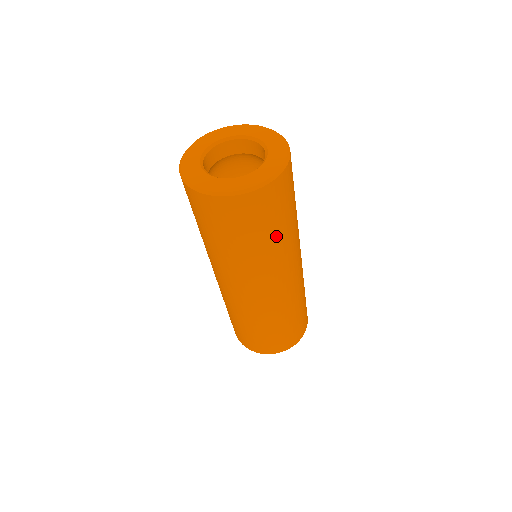
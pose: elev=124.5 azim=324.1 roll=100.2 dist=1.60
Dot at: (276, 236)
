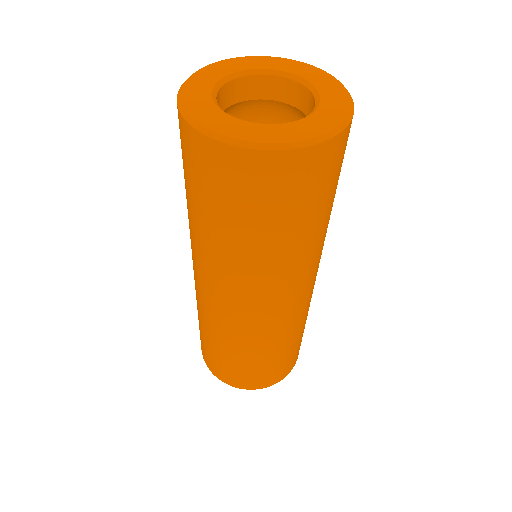
Dot at: (298, 233)
